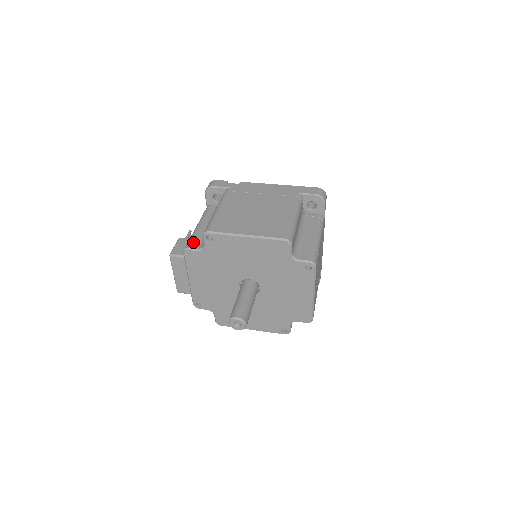
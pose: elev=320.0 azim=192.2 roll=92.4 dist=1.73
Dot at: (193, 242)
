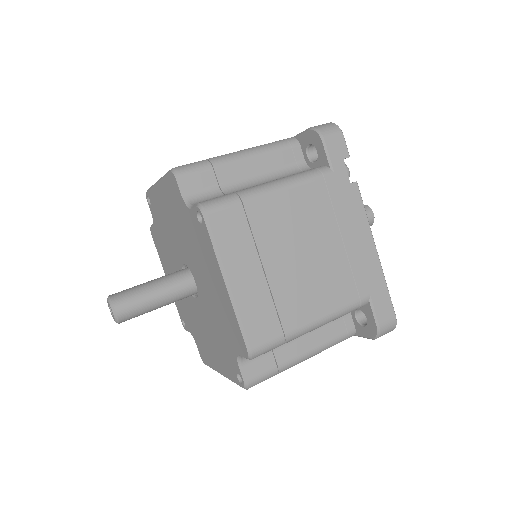
Dot at: occluded
